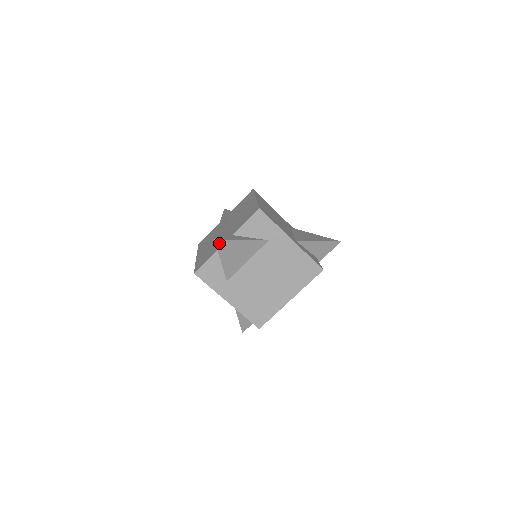
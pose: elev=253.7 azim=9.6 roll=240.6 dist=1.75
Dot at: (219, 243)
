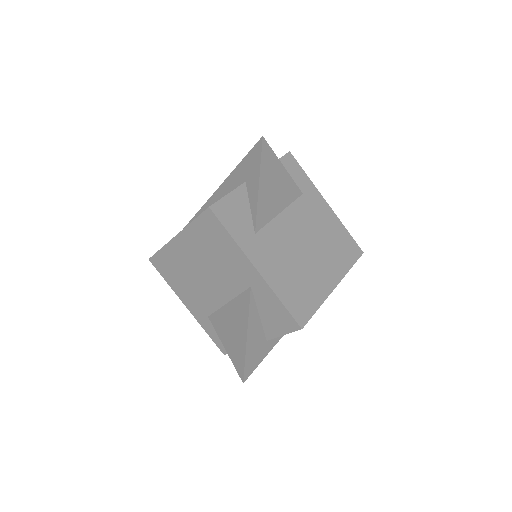
Dot at: (264, 148)
